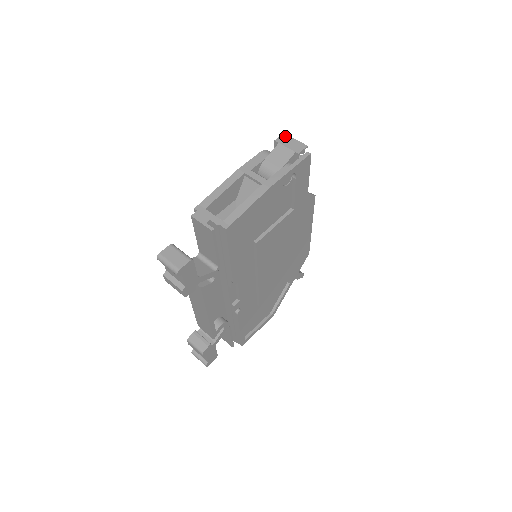
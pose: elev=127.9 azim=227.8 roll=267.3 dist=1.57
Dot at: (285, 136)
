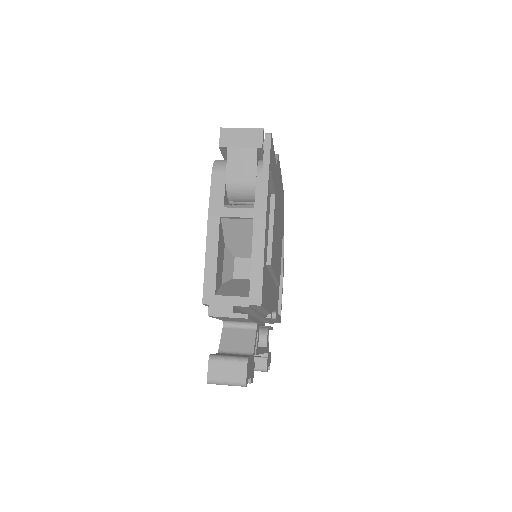
Dot at: (226, 132)
